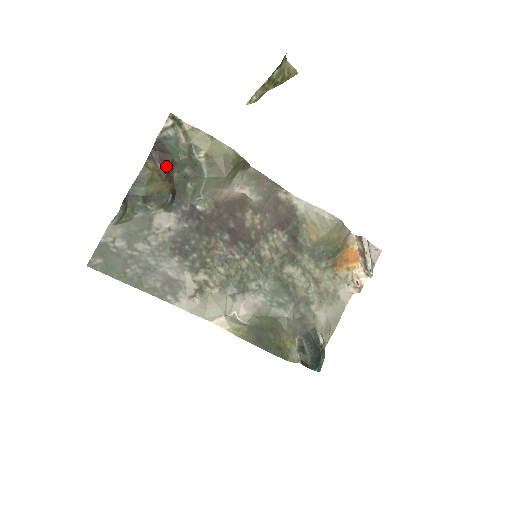
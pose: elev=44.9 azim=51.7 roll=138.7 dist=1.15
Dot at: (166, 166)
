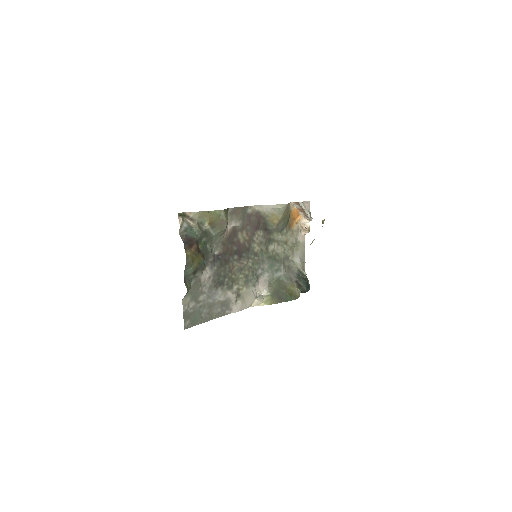
Dot at: (195, 247)
